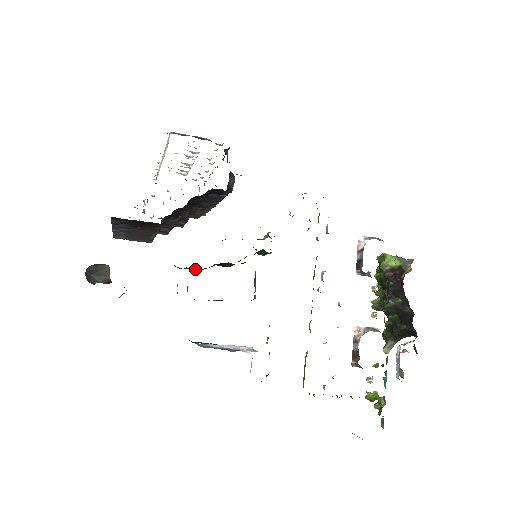
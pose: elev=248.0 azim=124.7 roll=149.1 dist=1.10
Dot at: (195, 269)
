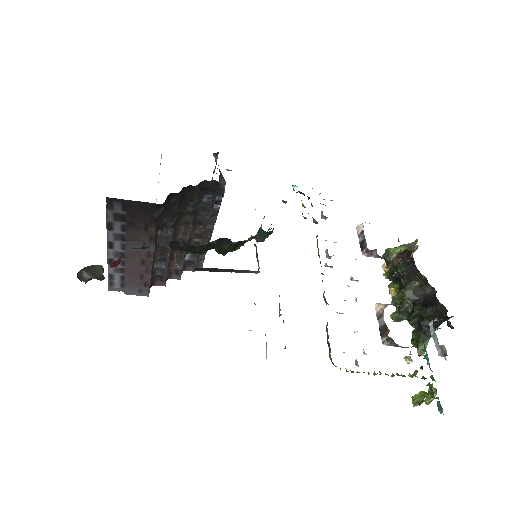
Dot at: (193, 247)
